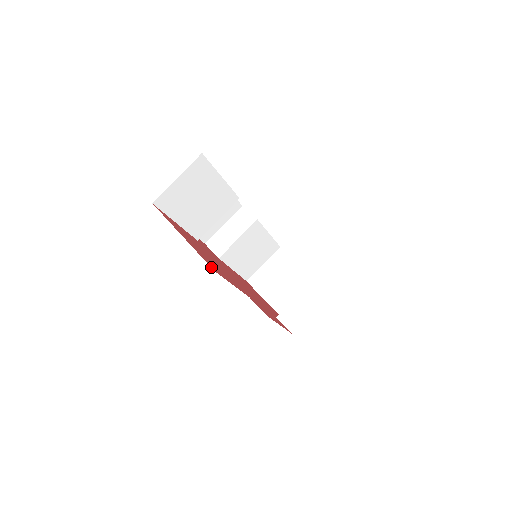
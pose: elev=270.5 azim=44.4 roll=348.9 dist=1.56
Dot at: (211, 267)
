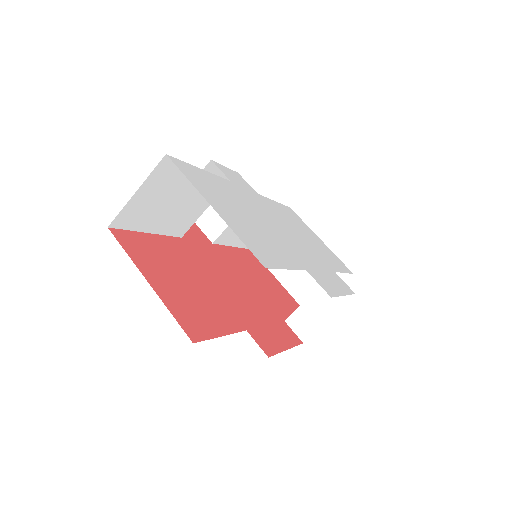
Dot at: (189, 336)
